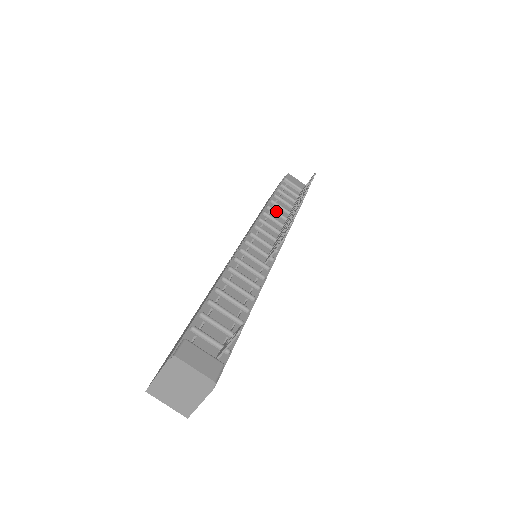
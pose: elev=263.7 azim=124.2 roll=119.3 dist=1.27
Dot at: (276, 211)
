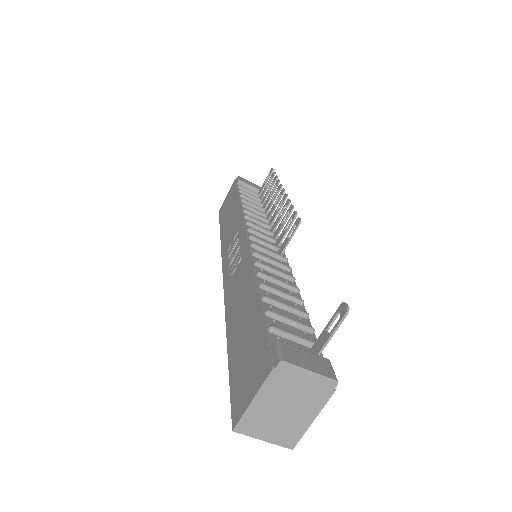
Dot at: (253, 208)
